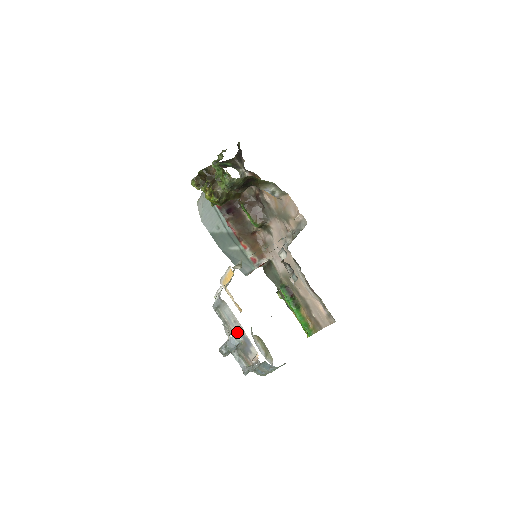
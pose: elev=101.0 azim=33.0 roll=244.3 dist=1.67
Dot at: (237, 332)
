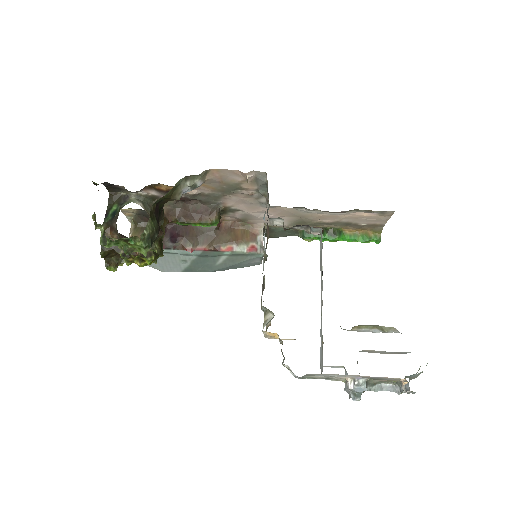
Dot at: (352, 378)
